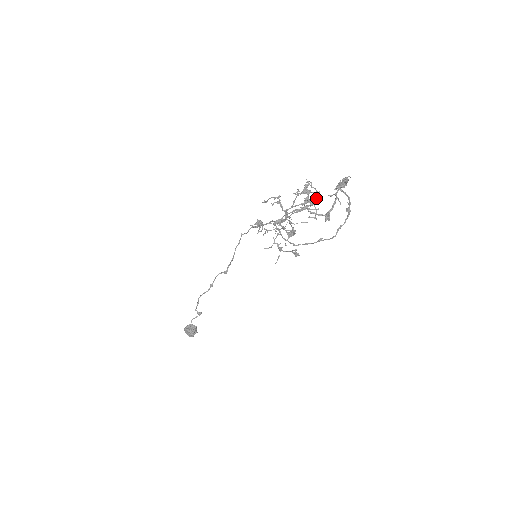
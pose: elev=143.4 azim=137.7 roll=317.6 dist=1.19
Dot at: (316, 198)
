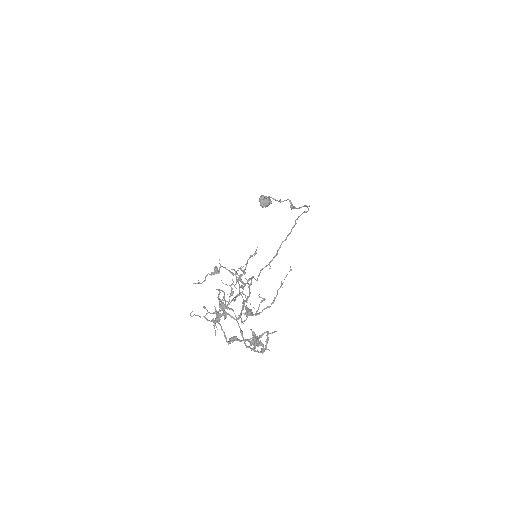
Dot at: (251, 315)
